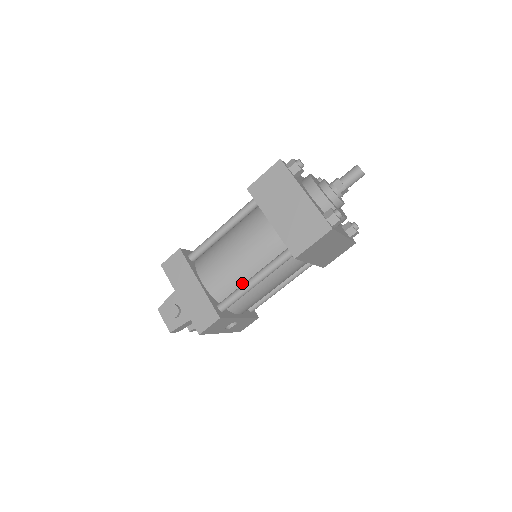
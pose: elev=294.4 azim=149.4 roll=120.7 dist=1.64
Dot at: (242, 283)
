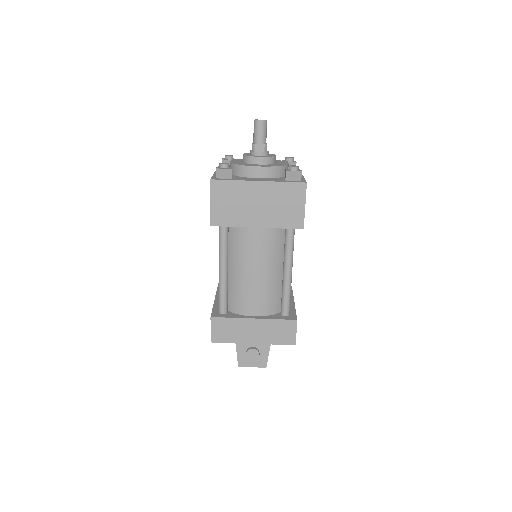
Dot at: (280, 283)
